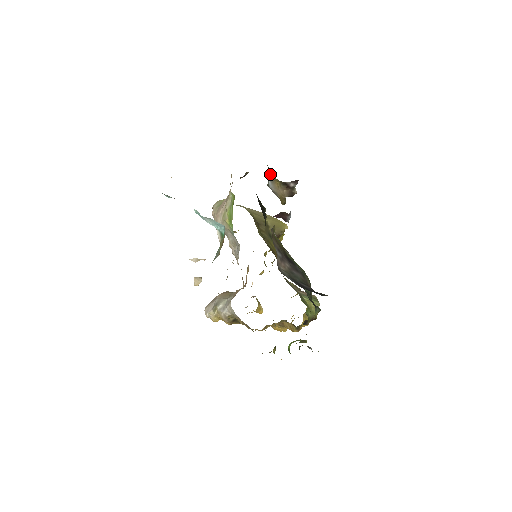
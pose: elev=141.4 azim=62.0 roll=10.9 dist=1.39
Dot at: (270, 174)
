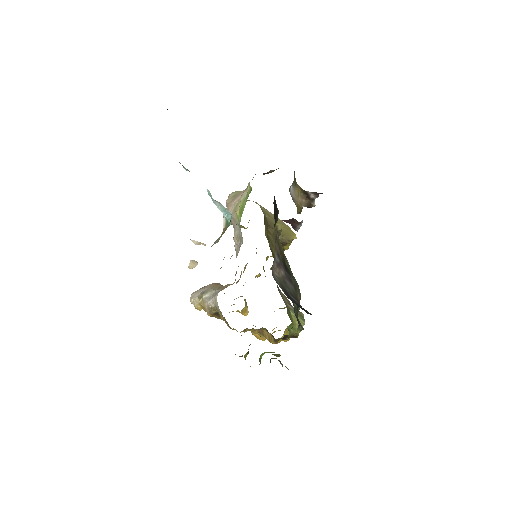
Dot at: (294, 179)
